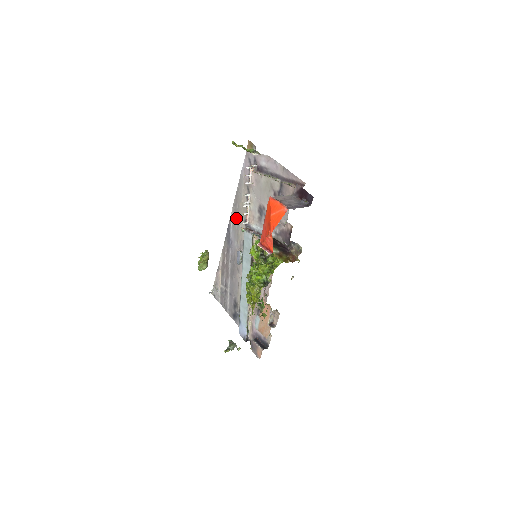
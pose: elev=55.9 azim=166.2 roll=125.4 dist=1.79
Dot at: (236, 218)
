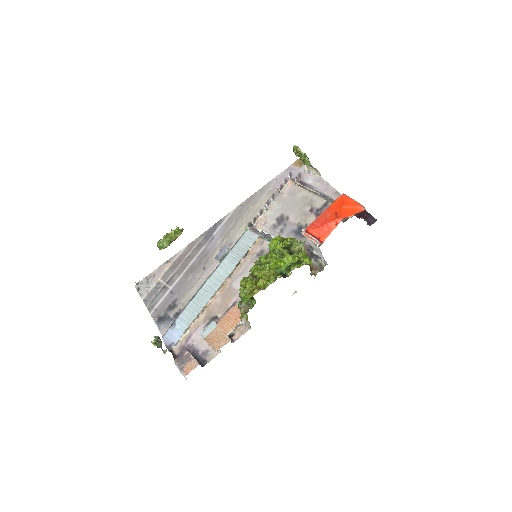
Dot at: (236, 217)
